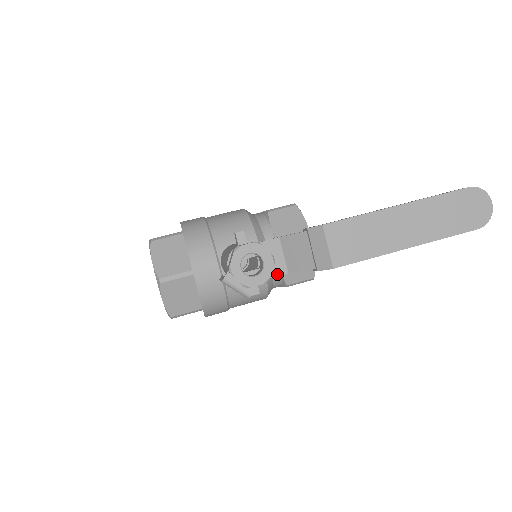
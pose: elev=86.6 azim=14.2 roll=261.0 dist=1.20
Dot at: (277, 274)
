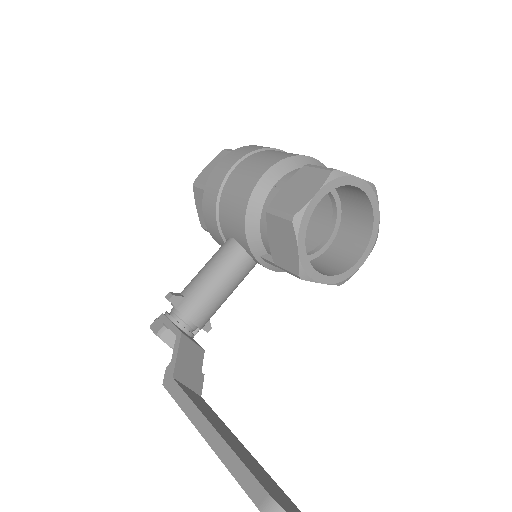
Dot at: occluded
